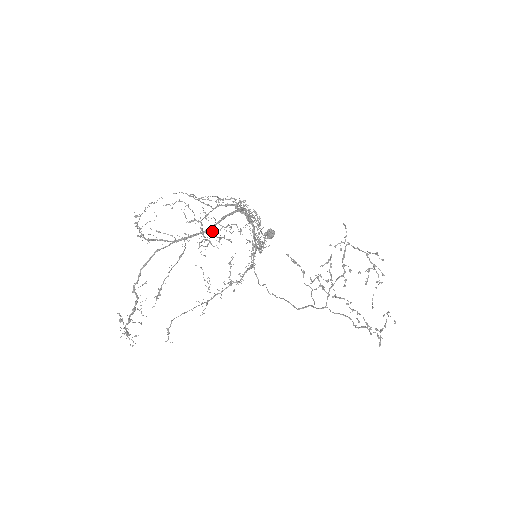
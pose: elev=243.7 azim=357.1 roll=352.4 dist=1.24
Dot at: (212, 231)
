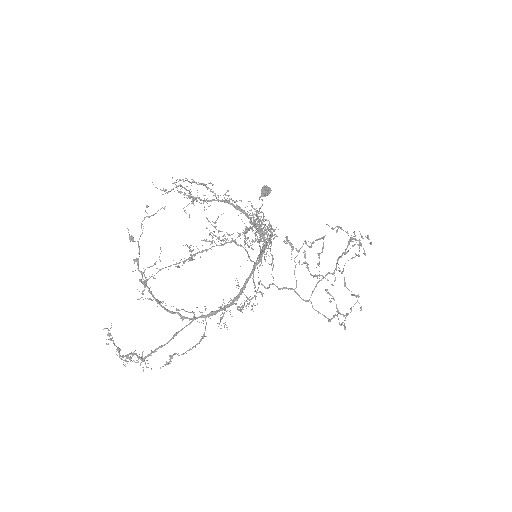
Dot at: (235, 303)
